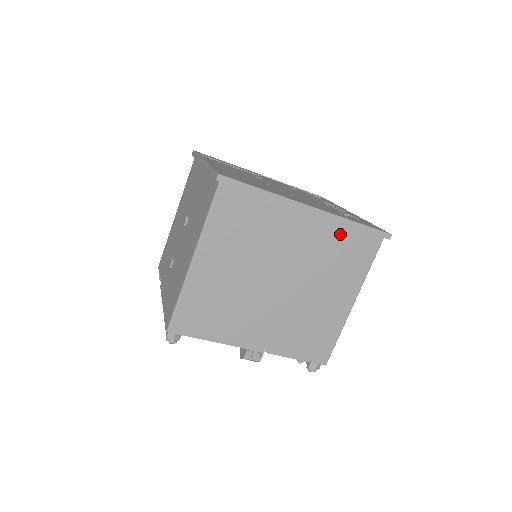
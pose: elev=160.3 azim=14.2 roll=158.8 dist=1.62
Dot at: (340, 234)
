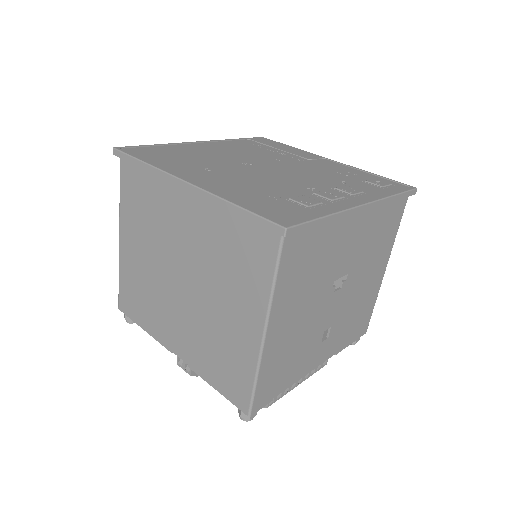
Dot at: (226, 222)
